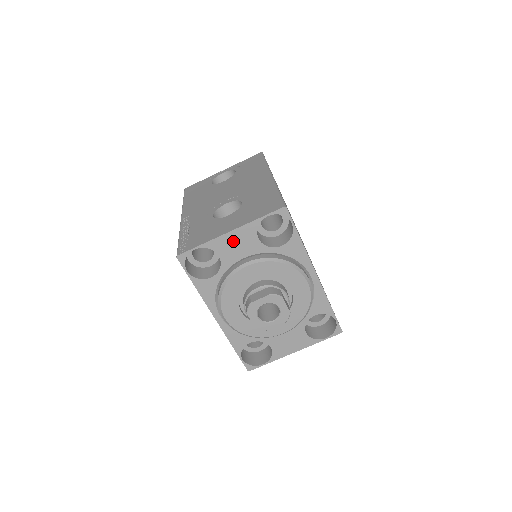
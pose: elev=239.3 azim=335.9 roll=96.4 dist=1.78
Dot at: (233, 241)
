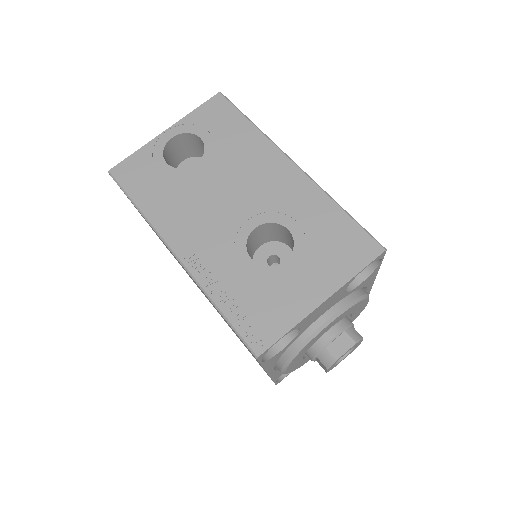
Dot at: (321, 308)
